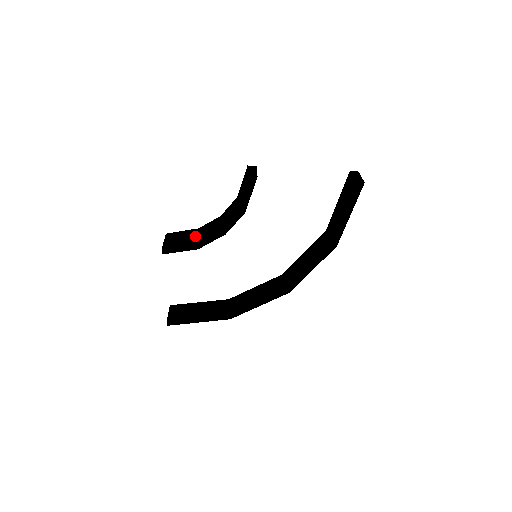
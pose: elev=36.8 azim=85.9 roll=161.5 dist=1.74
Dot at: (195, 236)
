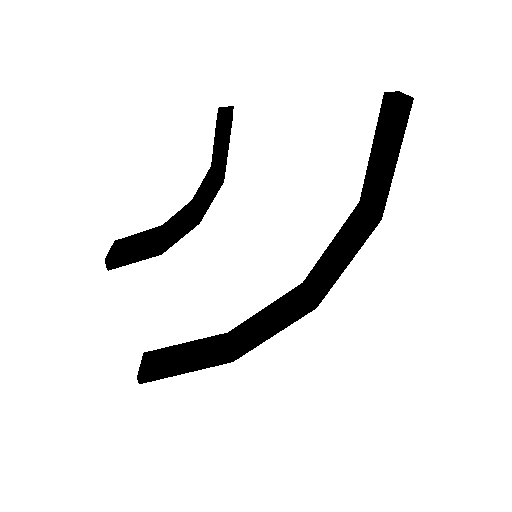
Dot at: (155, 235)
